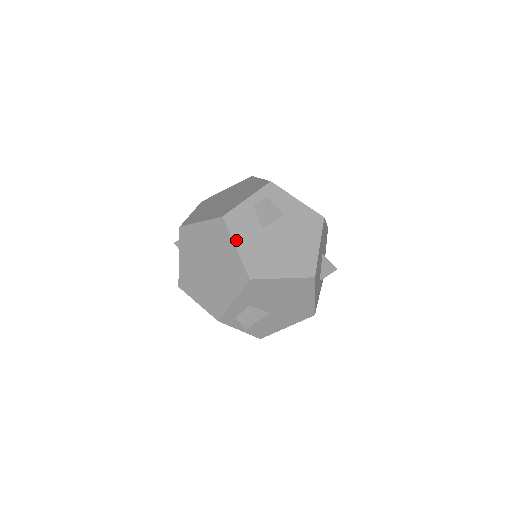
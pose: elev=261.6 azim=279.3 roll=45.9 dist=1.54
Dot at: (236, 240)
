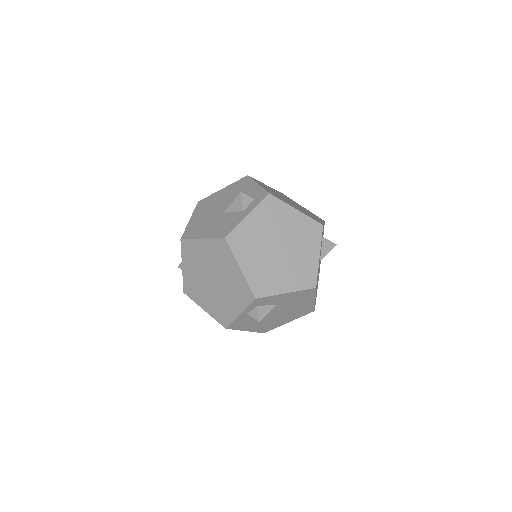
Dot at: (244, 329)
